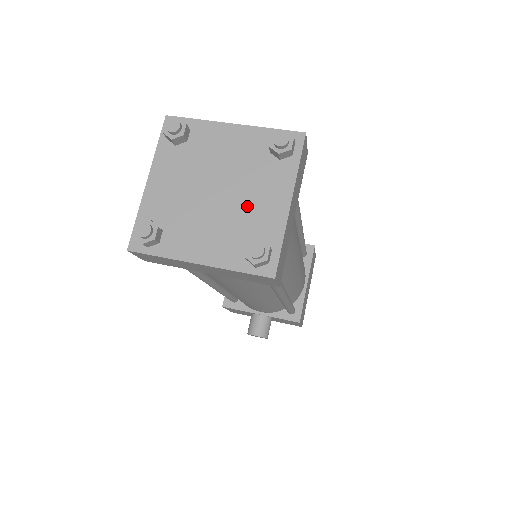
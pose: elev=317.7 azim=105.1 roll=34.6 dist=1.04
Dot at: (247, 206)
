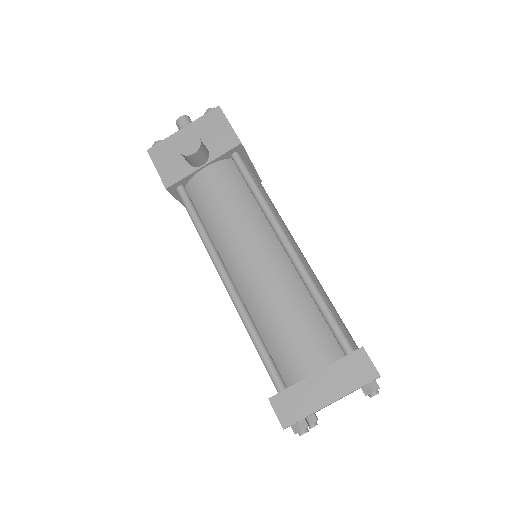
Dot at: occluded
